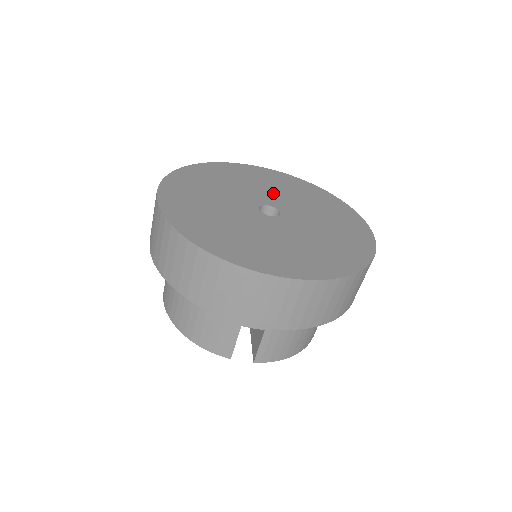
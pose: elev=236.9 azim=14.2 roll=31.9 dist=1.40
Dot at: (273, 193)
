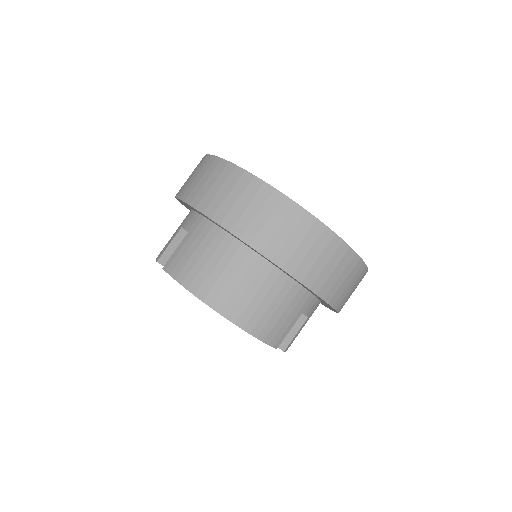
Dot at: occluded
